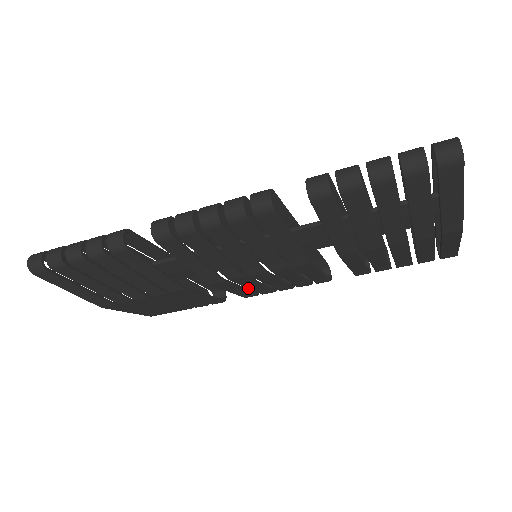
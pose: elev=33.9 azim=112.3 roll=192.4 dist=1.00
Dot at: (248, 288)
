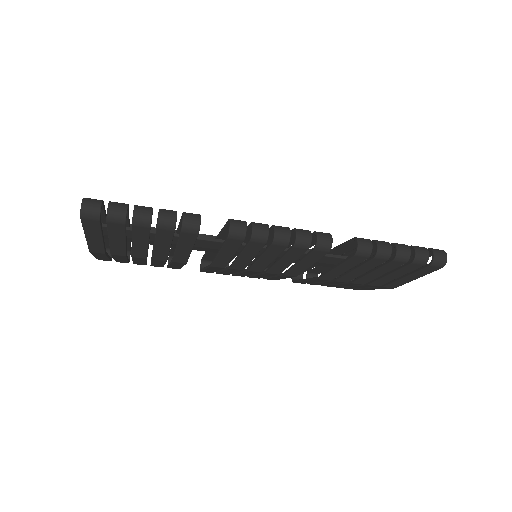
Dot at: (222, 271)
